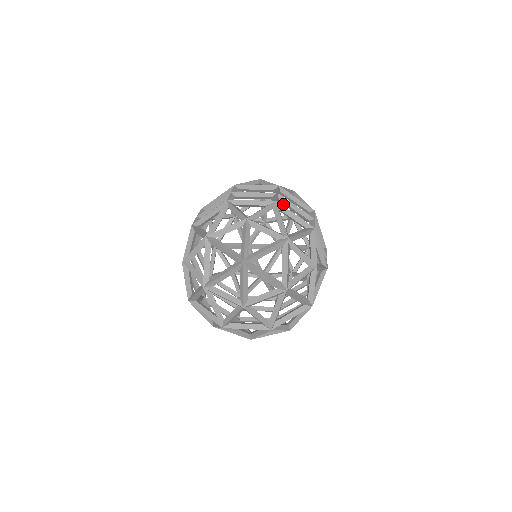
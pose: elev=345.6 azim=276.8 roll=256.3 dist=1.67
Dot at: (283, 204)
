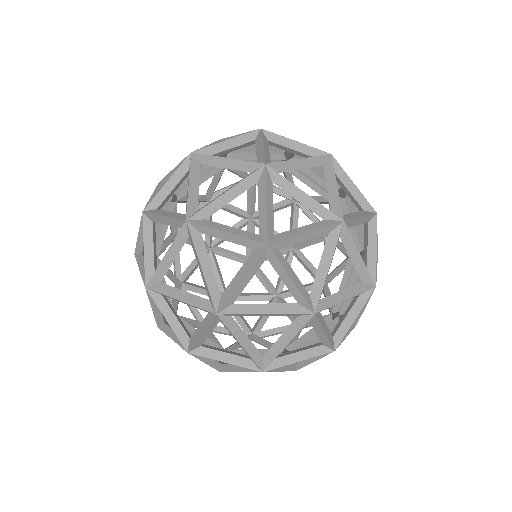
Dot at: occluded
